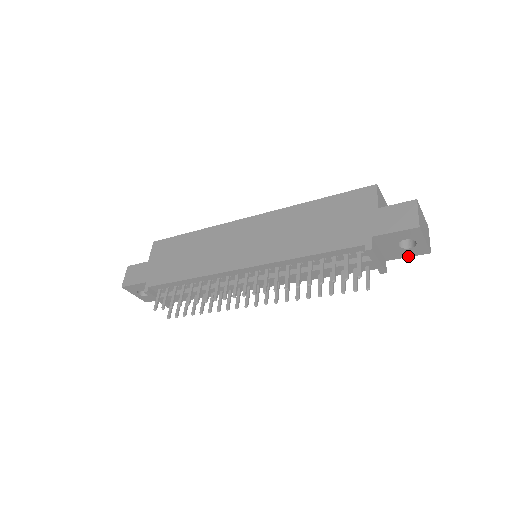
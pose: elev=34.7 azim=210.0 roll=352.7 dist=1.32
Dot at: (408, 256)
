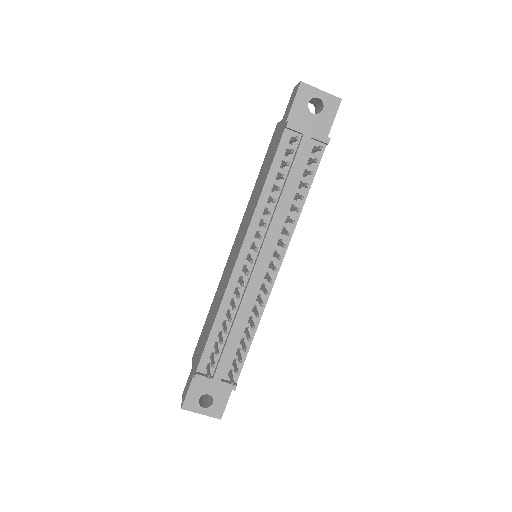
Dot at: (333, 118)
